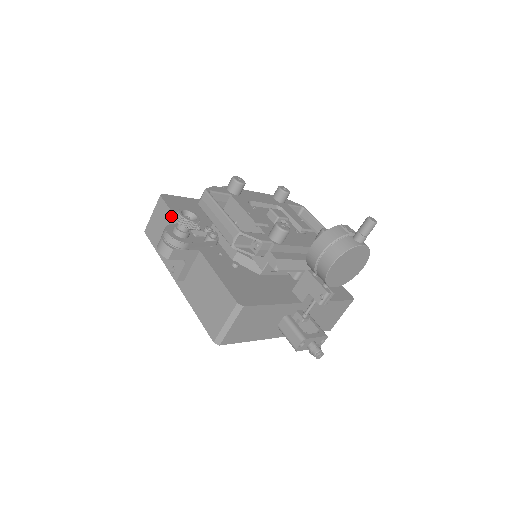
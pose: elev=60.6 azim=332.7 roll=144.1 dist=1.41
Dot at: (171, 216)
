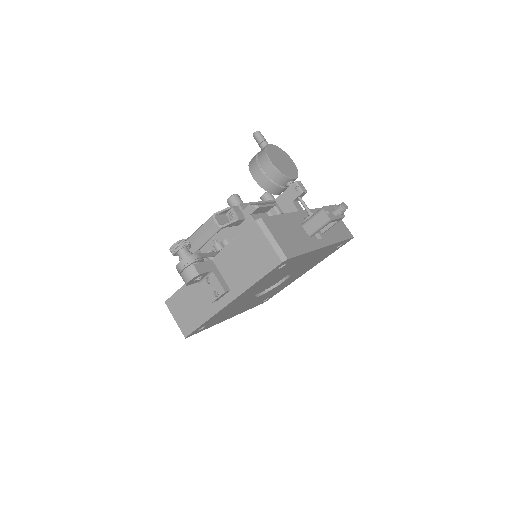
Dot at: (181, 291)
